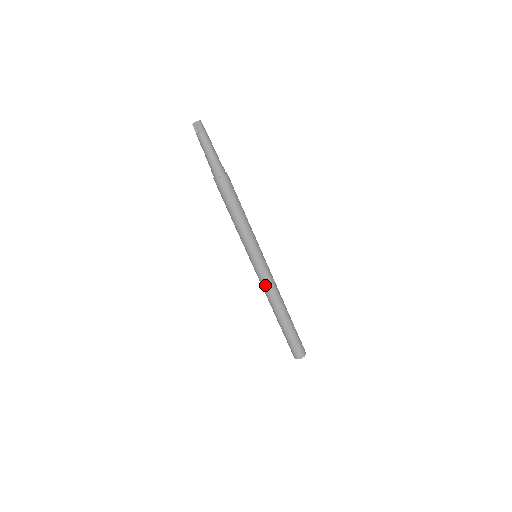
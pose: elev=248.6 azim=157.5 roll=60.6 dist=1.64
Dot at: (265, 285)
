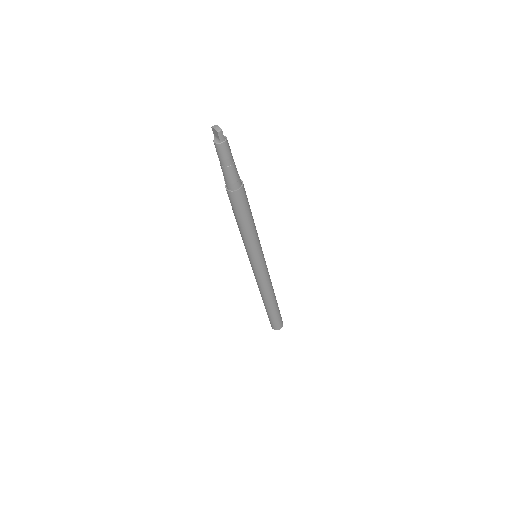
Dot at: (256, 279)
